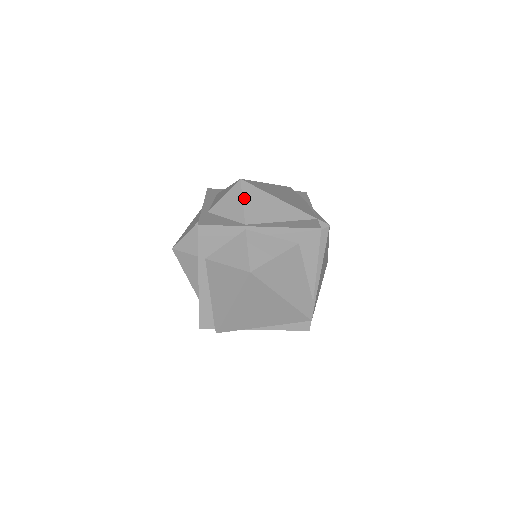
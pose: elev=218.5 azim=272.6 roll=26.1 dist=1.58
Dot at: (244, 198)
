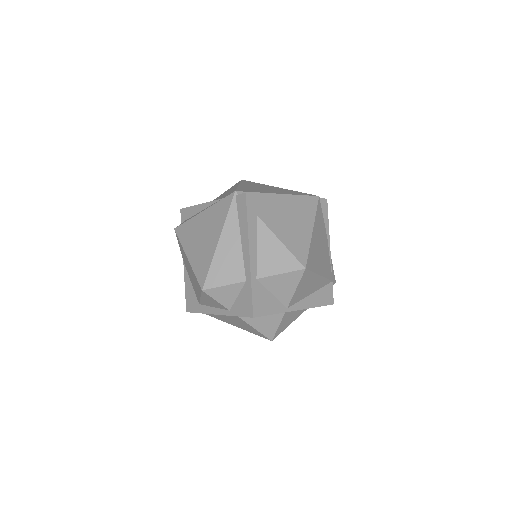
Dot at: (298, 286)
